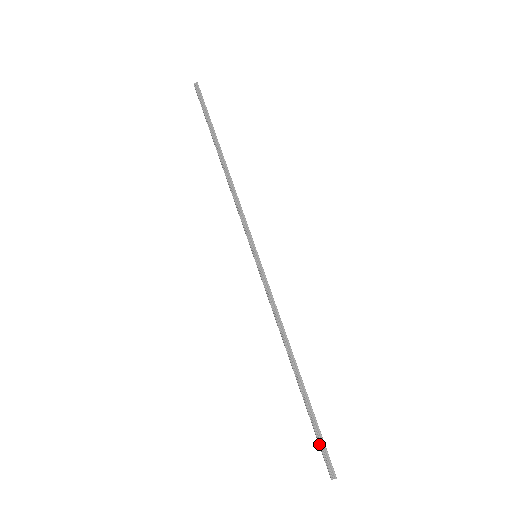
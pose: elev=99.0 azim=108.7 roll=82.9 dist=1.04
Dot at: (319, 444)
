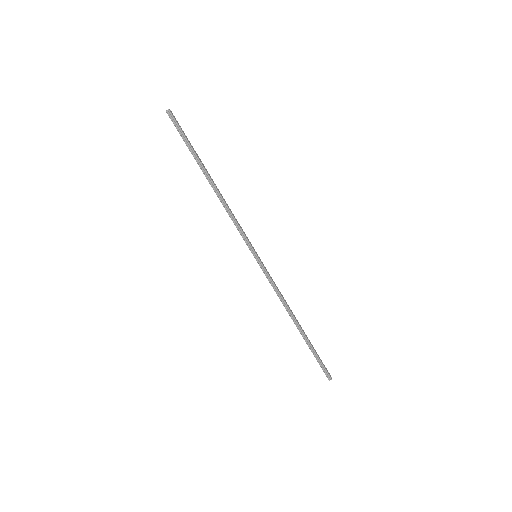
Dot at: (319, 364)
